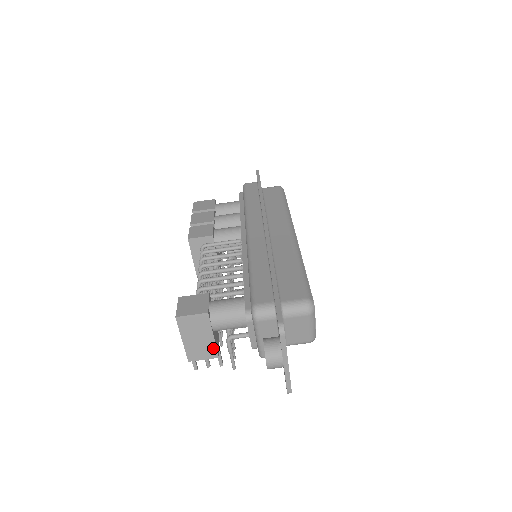
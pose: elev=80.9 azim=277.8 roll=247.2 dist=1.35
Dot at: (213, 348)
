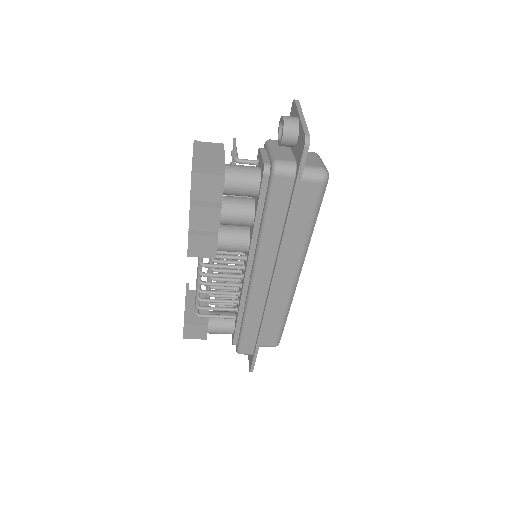
Dot at: occluded
